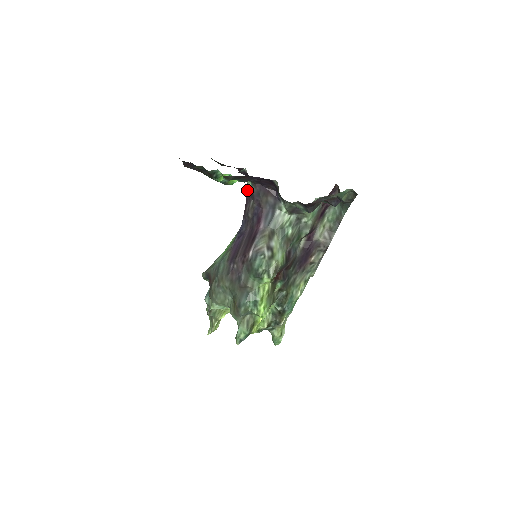
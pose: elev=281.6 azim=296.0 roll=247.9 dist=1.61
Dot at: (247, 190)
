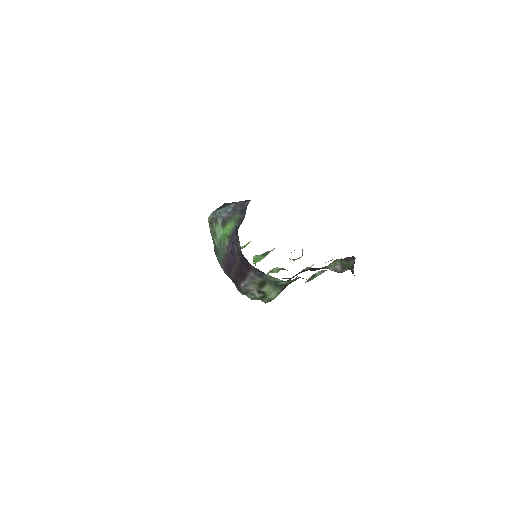
Dot at: occluded
